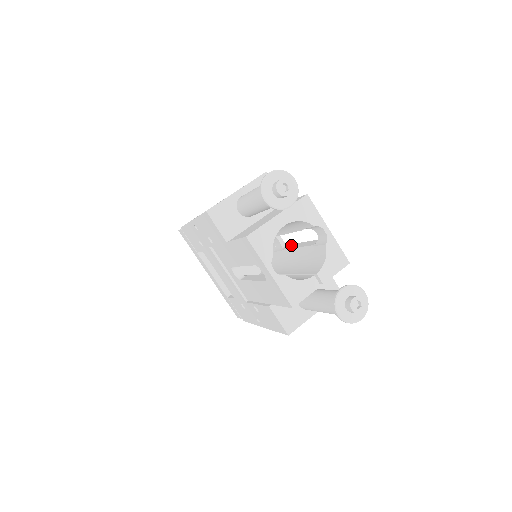
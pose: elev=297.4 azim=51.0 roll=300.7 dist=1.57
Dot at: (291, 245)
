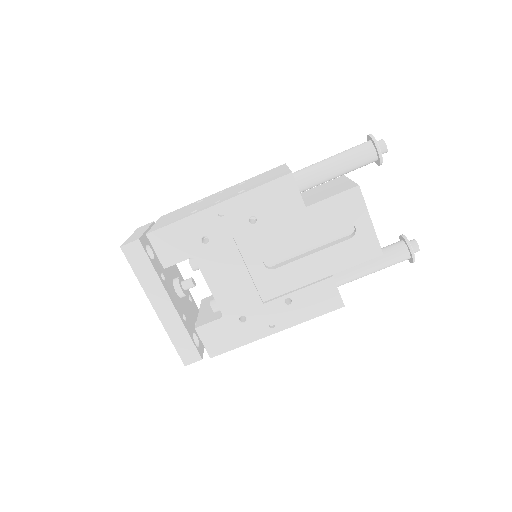
Dot at: occluded
